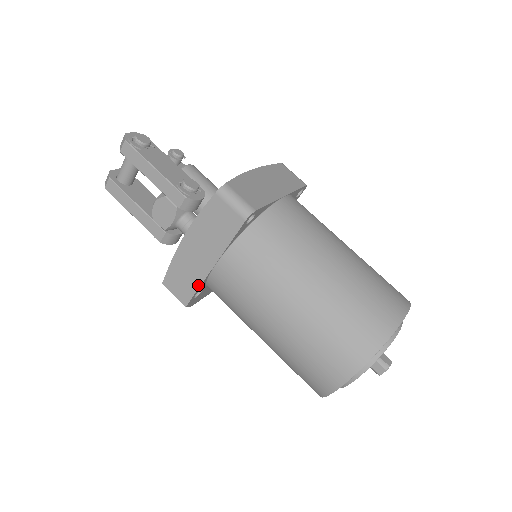
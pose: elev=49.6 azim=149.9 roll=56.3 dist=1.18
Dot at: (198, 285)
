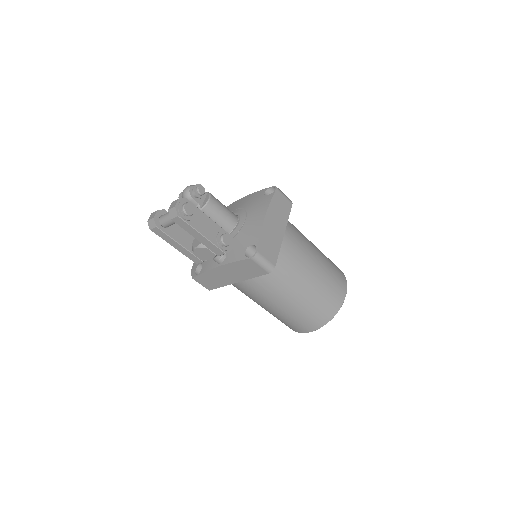
Dot at: (222, 286)
